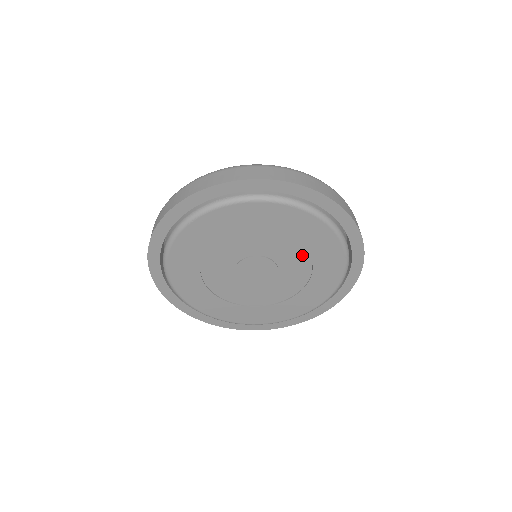
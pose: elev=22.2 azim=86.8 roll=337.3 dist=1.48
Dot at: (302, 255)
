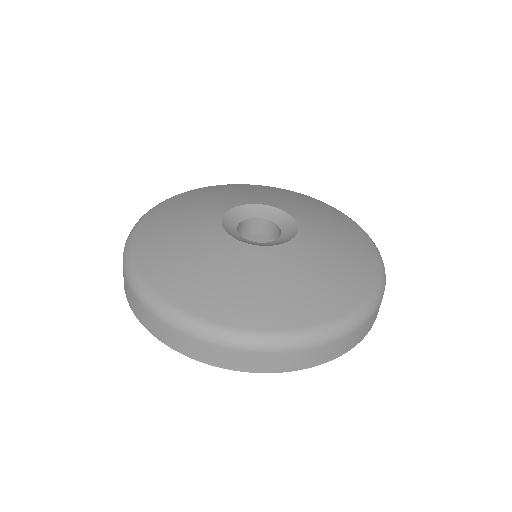
Dot at: occluded
